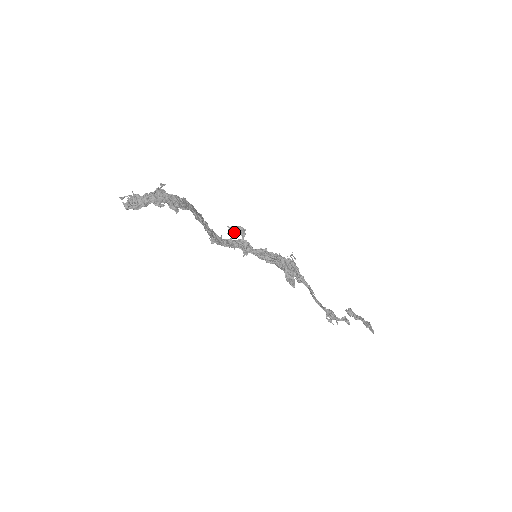
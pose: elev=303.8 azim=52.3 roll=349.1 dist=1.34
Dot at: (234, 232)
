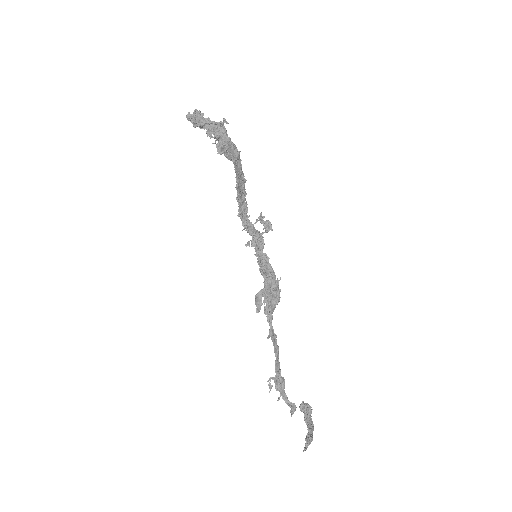
Dot at: (261, 222)
